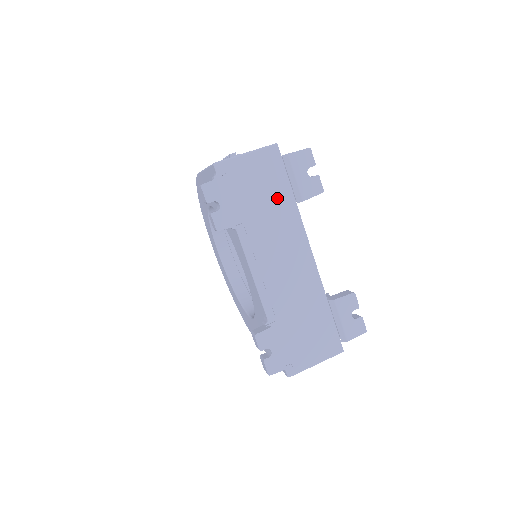
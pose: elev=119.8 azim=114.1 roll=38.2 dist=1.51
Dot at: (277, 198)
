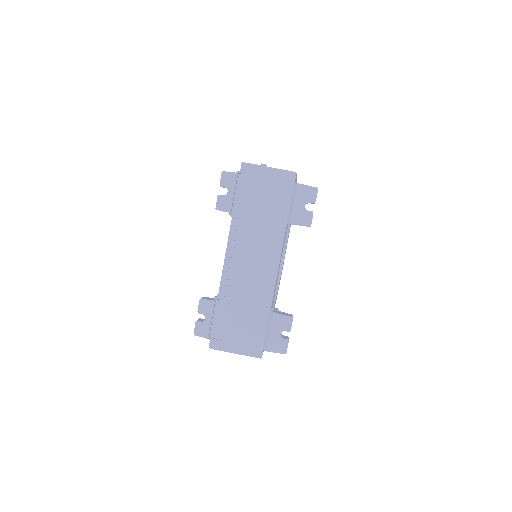
Dot at: (274, 212)
